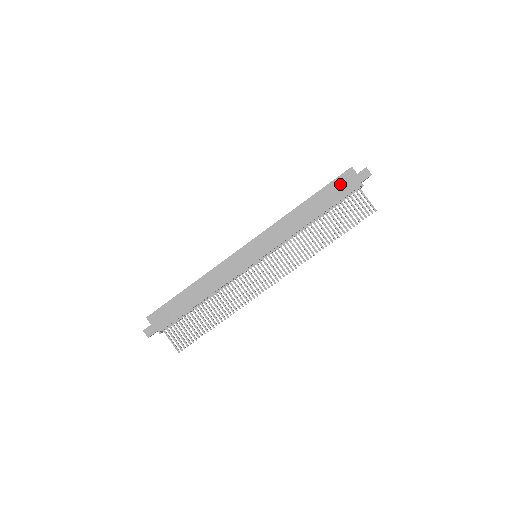
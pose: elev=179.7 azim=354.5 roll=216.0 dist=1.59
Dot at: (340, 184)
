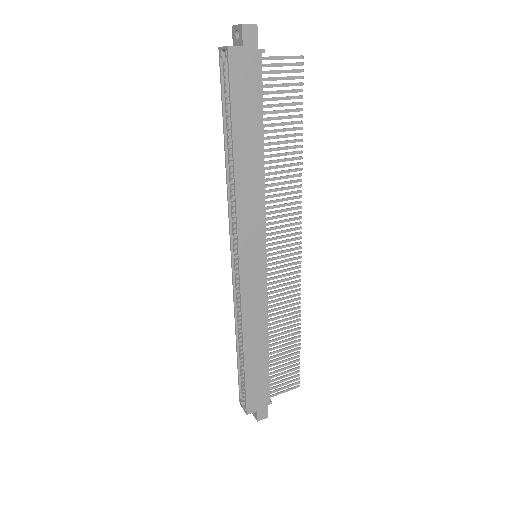
Dot at: (241, 84)
